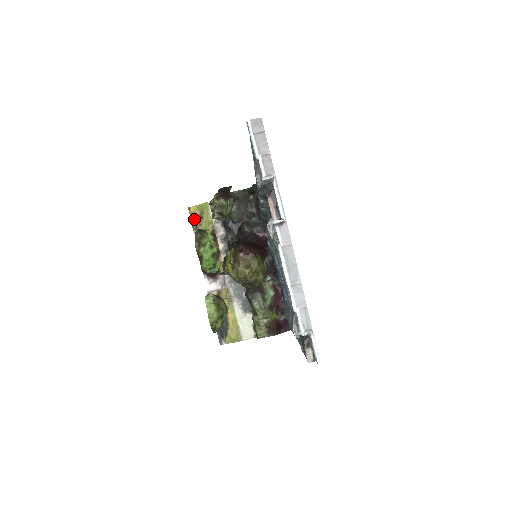
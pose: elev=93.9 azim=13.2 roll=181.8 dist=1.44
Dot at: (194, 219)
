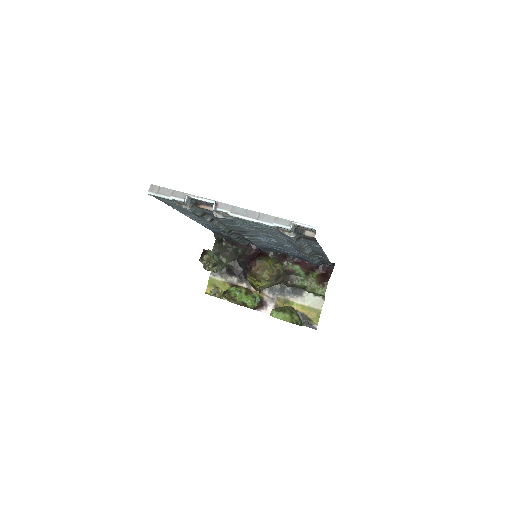
Dot at: (214, 293)
